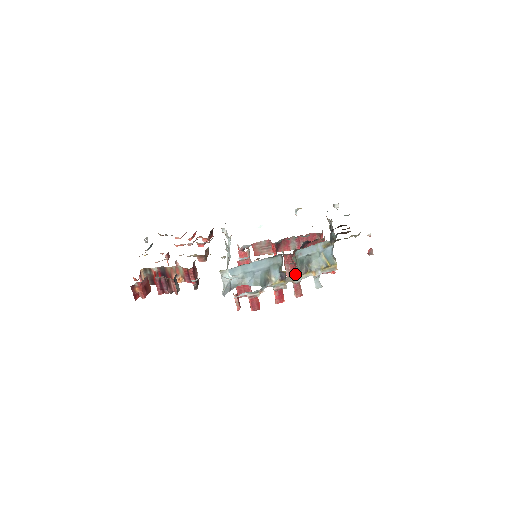
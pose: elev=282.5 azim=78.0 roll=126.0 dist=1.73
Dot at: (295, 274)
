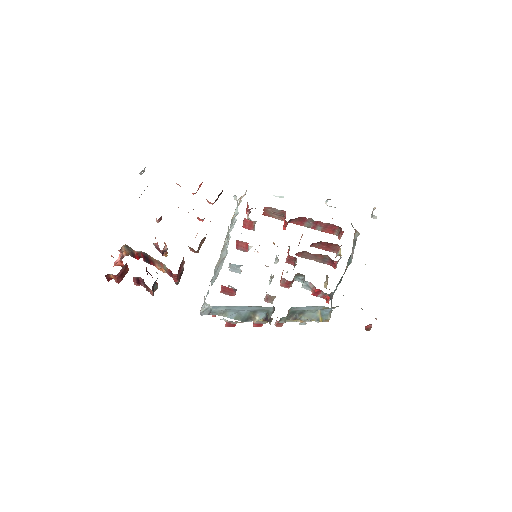
Dot at: (282, 319)
